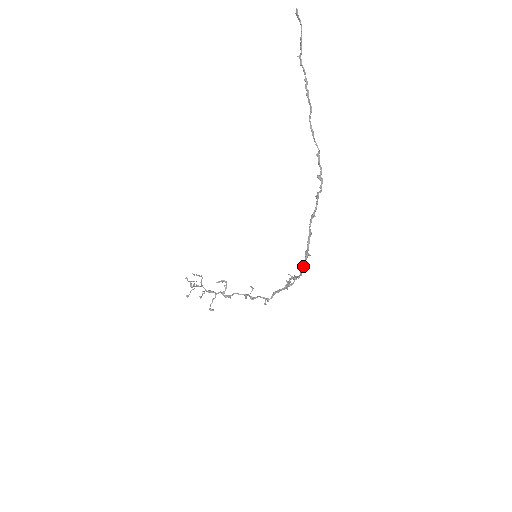
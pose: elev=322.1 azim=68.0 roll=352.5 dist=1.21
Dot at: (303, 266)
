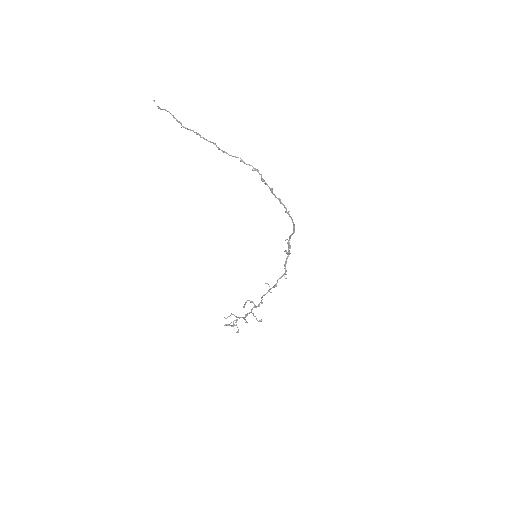
Dot at: (292, 221)
